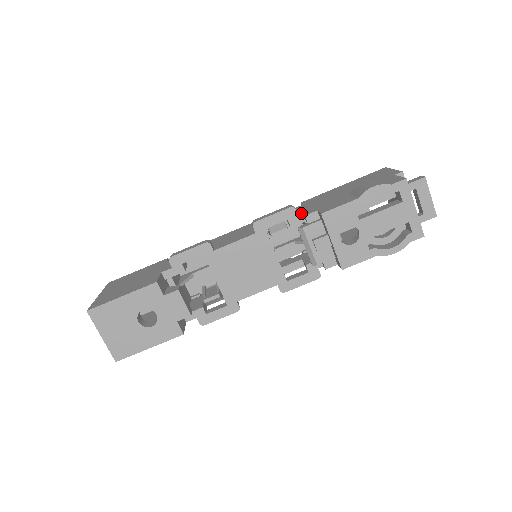
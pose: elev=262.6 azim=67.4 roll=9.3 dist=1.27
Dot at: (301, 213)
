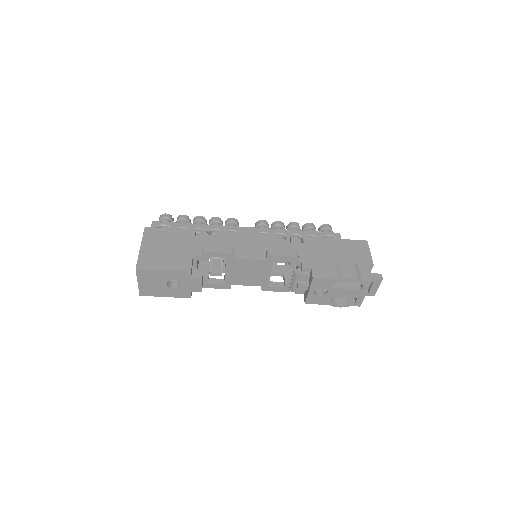
Dot at: (301, 261)
